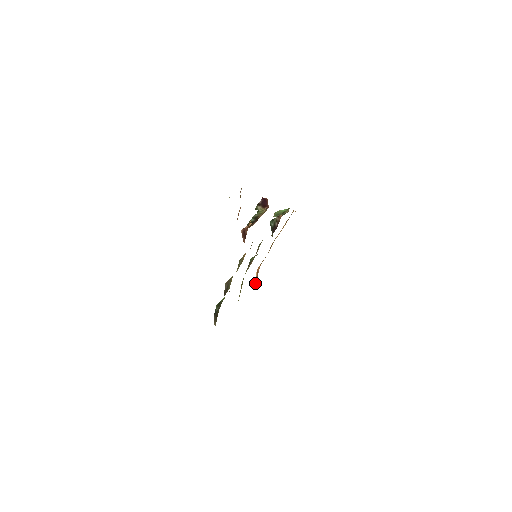
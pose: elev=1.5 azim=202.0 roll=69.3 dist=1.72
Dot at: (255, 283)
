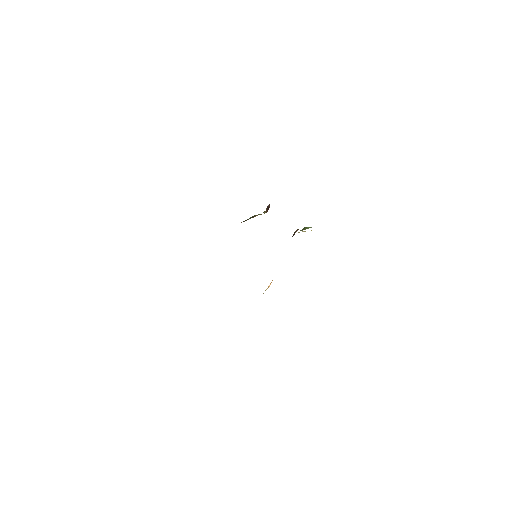
Dot at: occluded
